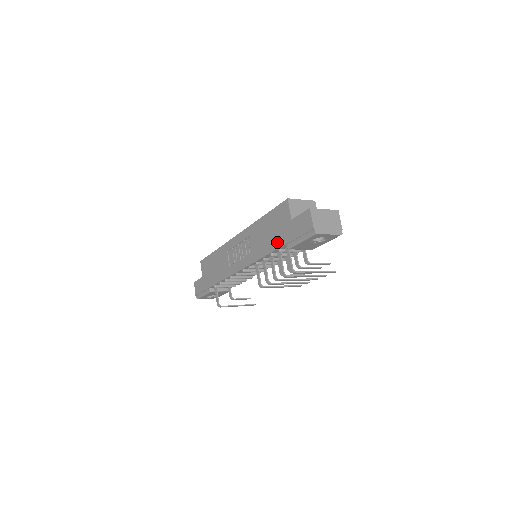
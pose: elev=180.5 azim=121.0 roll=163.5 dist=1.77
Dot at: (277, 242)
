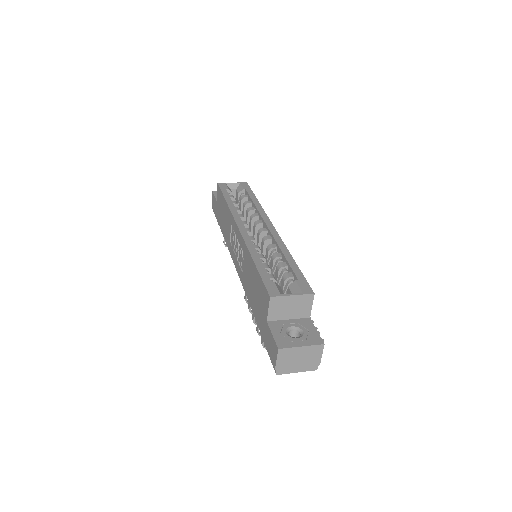
Dot at: (255, 311)
